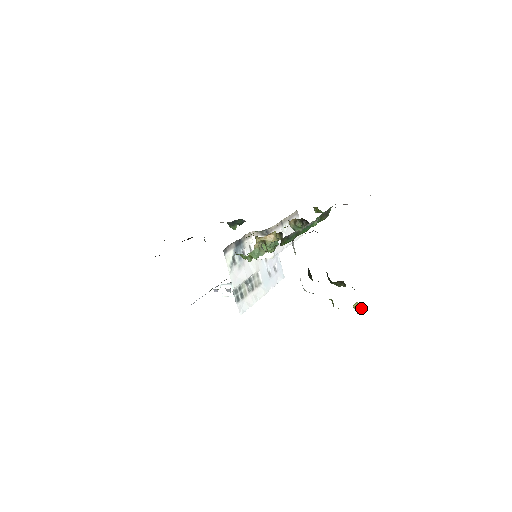
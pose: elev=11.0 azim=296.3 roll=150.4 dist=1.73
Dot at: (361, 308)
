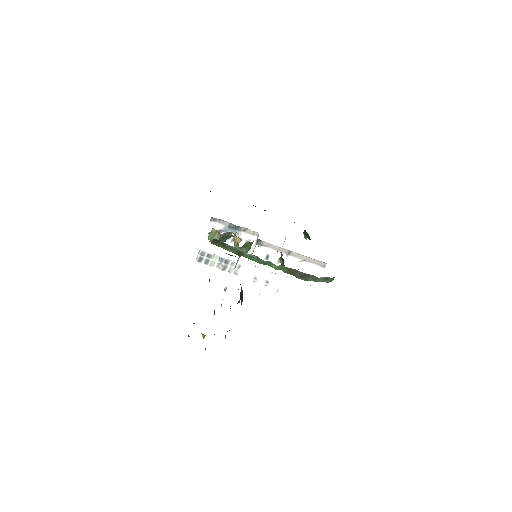
Dot at: occluded
